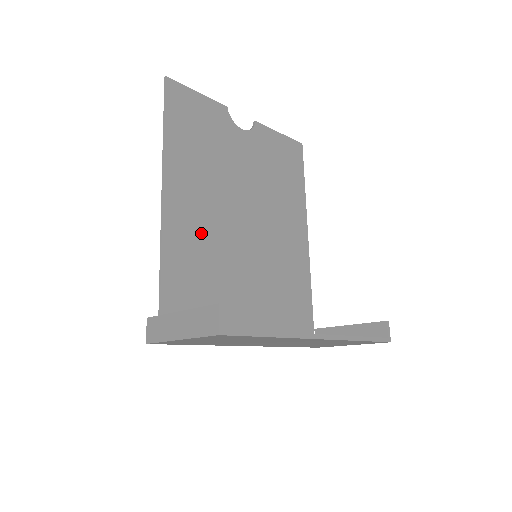
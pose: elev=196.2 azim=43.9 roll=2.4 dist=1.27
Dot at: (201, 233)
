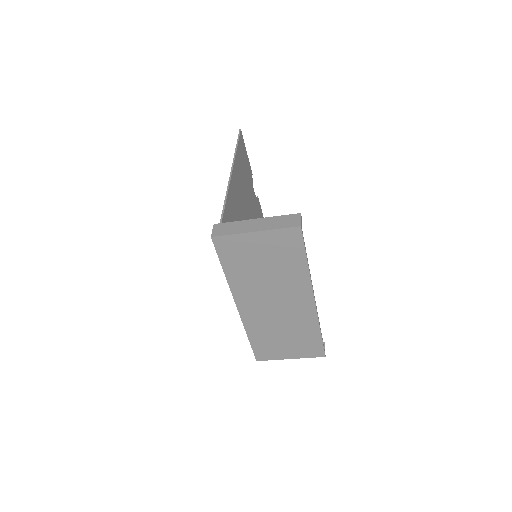
Dot at: (237, 215)
